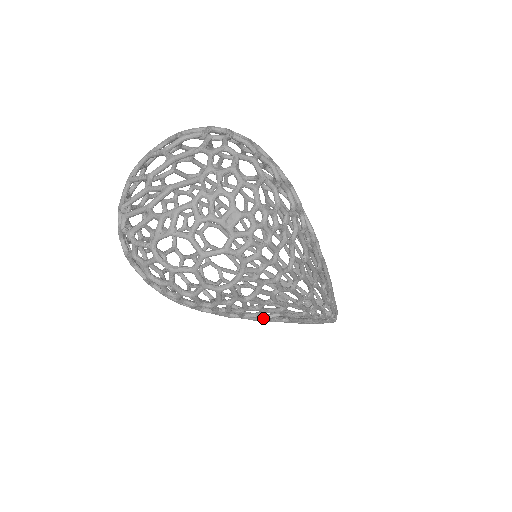
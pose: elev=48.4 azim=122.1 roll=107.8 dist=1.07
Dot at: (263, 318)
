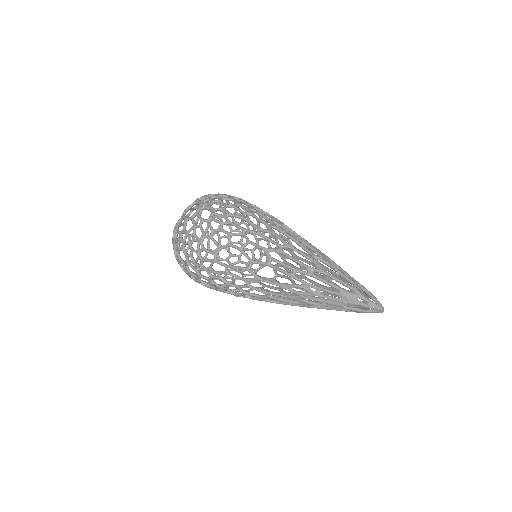
Dot at: (236, 247)
